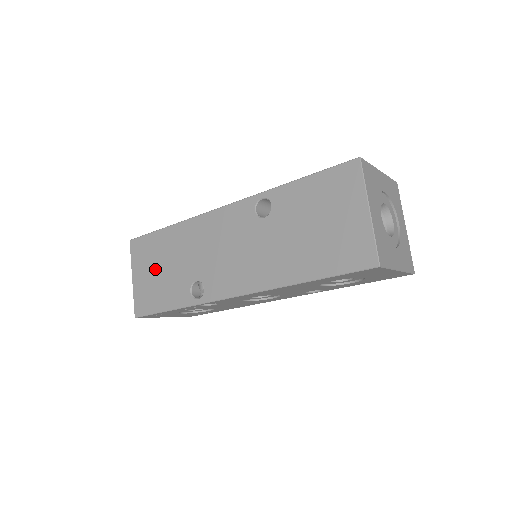
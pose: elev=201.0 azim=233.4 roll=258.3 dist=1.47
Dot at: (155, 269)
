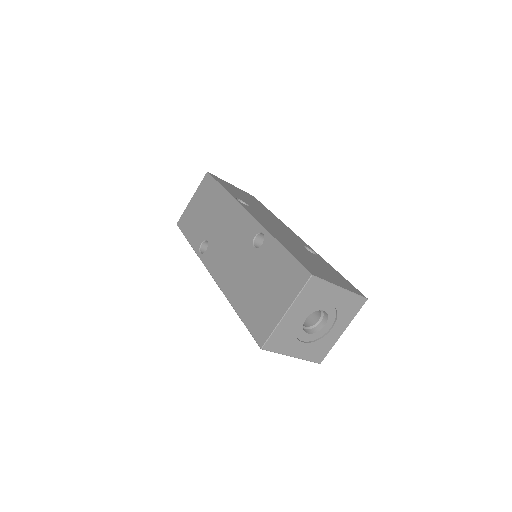
Dot at: (201, 207)
